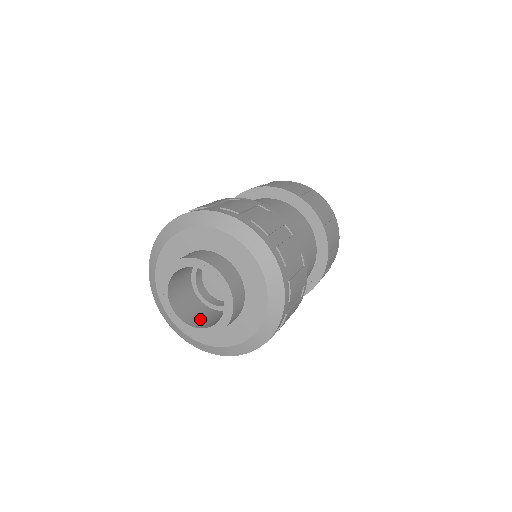
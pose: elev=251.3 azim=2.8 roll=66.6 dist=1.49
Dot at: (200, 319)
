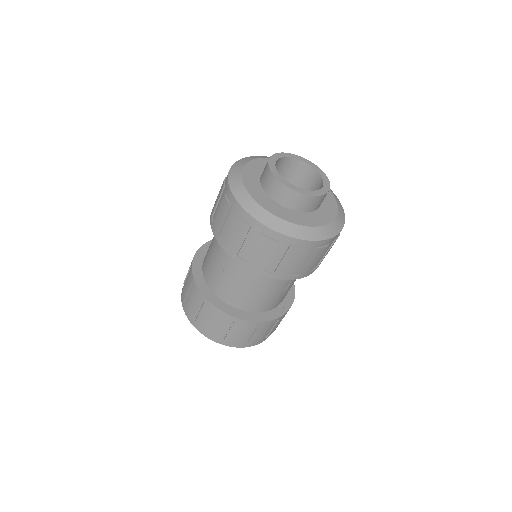
Dot at: occluded
